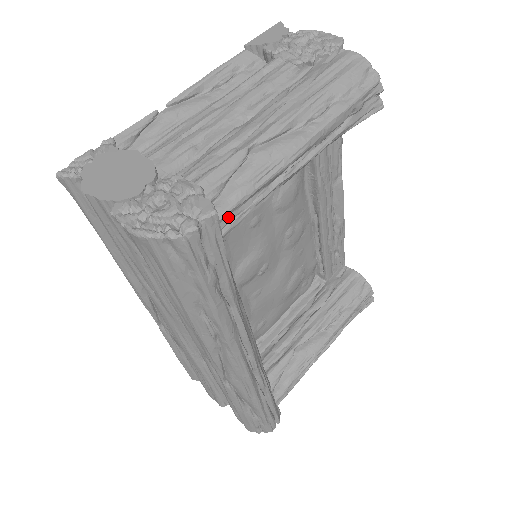
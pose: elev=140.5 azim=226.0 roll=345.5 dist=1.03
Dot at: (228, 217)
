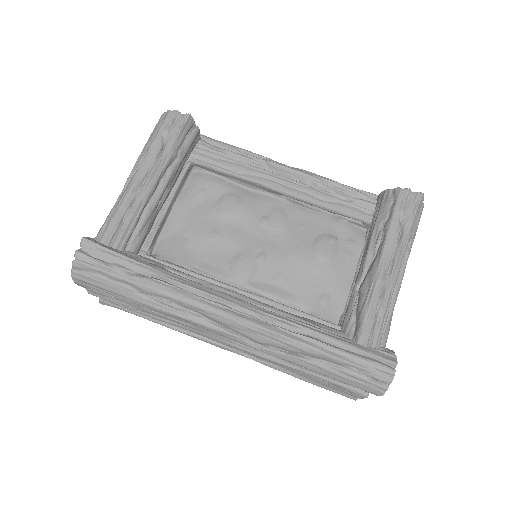
Dot at: (108, 237)
